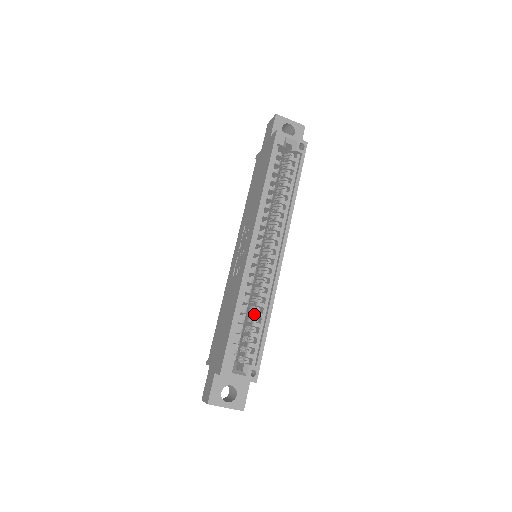
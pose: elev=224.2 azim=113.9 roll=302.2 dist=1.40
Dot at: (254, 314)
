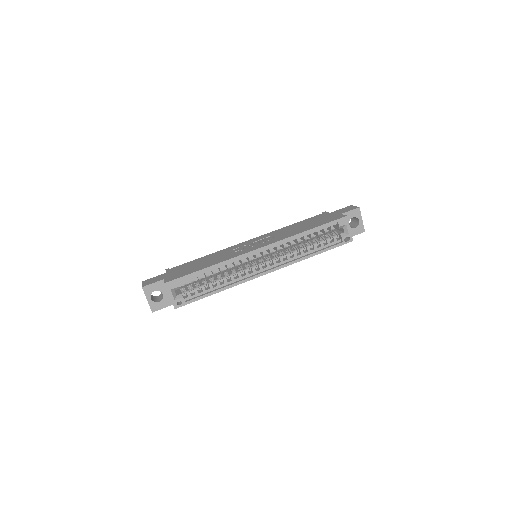
Dot at: (217, 280)
